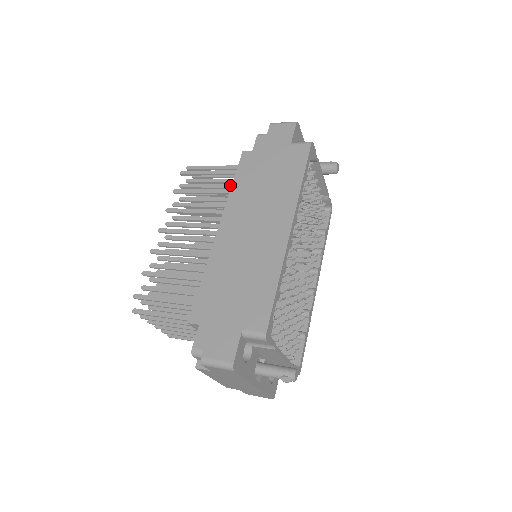
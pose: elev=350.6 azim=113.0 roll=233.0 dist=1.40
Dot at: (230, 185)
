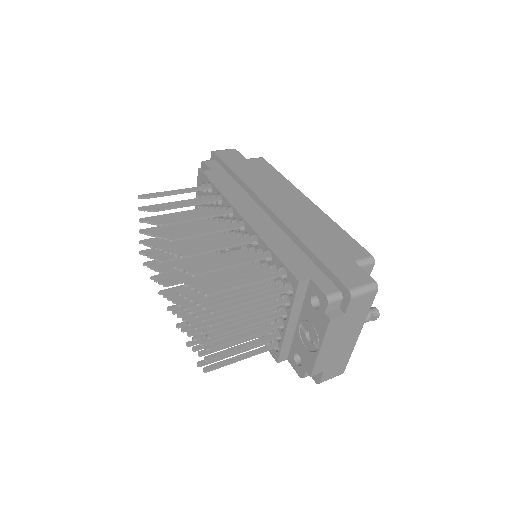
Dot at: occluded
